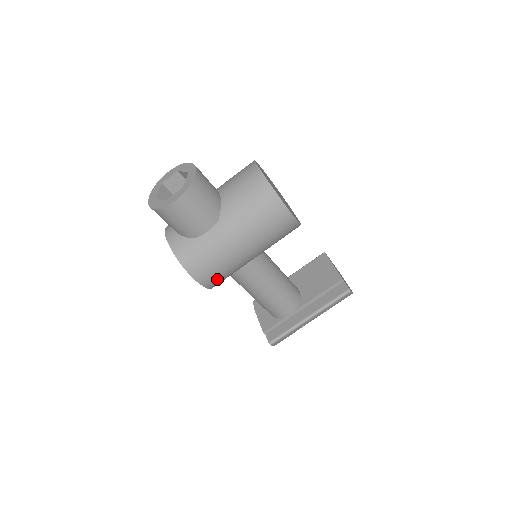
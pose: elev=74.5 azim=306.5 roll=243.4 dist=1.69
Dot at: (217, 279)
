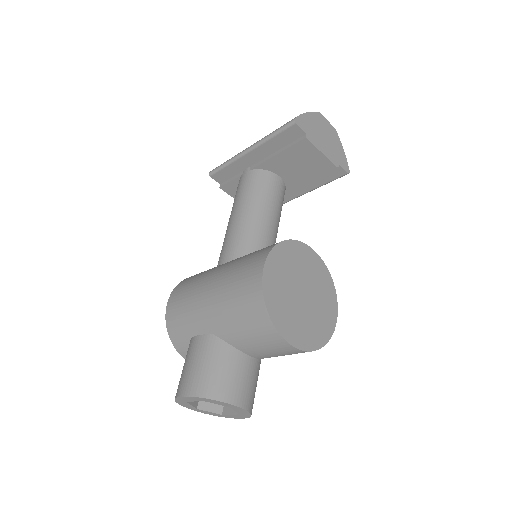
Dot at: occluded
